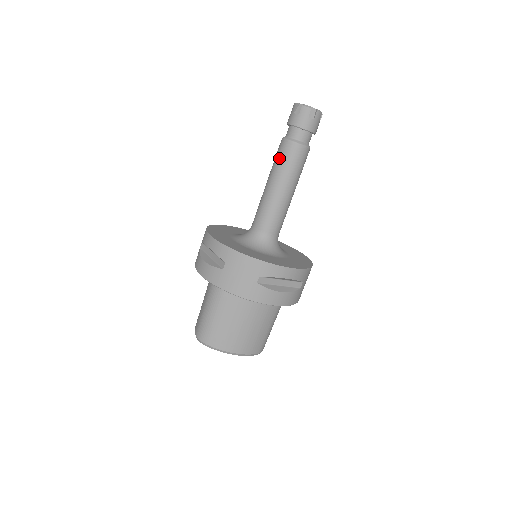
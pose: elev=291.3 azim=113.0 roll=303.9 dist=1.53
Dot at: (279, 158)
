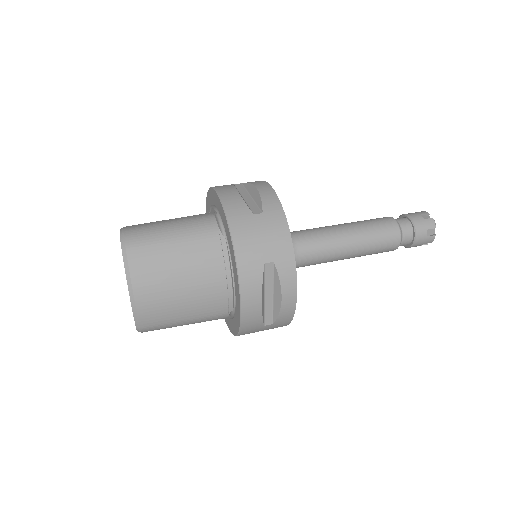
Dot at: (375, 222)
